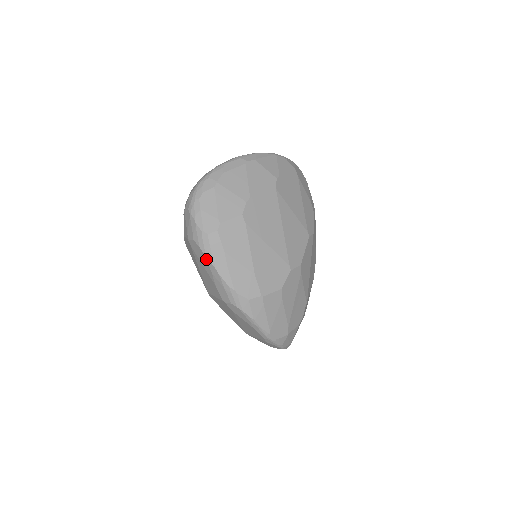
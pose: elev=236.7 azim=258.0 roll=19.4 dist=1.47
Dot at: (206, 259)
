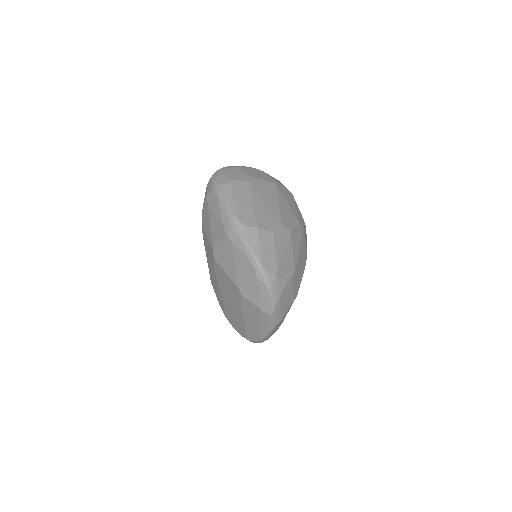
Dot at: (218, 199)
